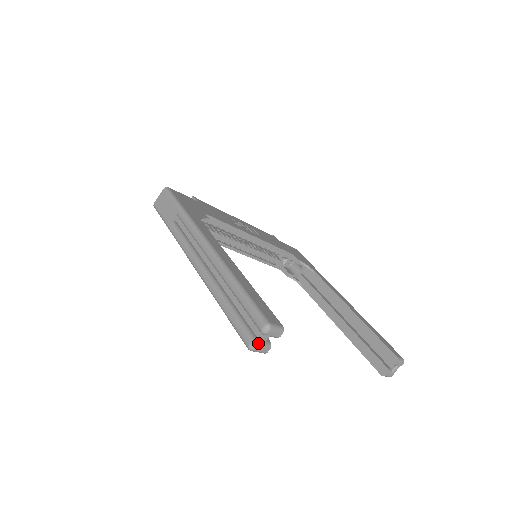
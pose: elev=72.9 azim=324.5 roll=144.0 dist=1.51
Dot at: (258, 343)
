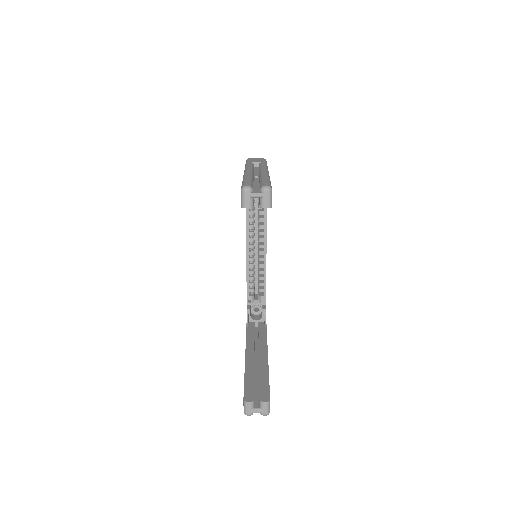
Dot at: (252, 191)
